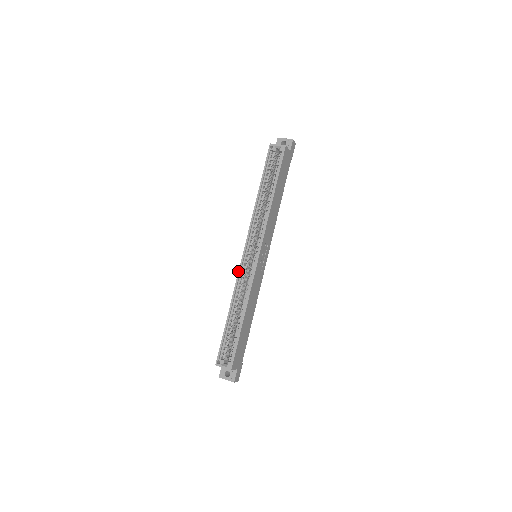
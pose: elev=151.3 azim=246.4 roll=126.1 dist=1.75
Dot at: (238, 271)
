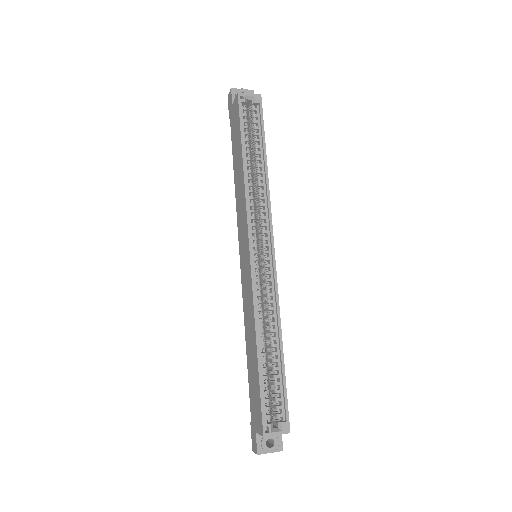
Dot at: (251, 281)
